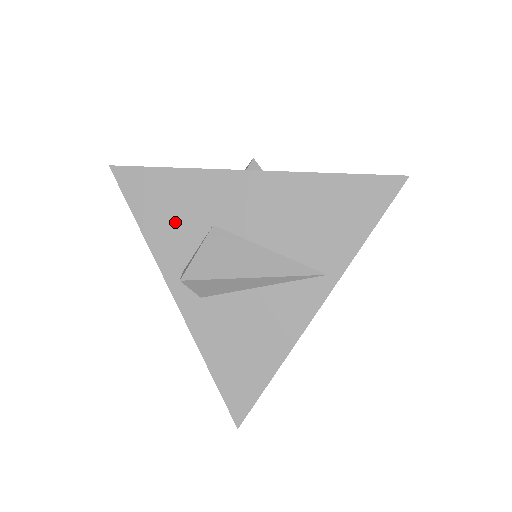
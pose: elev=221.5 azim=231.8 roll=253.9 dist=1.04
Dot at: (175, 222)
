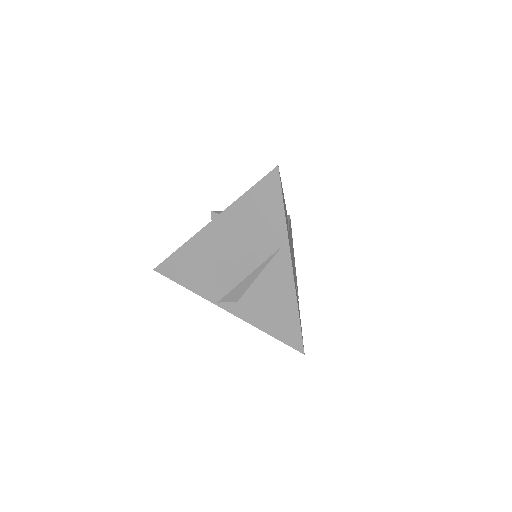
Dot at: (198, 274)
